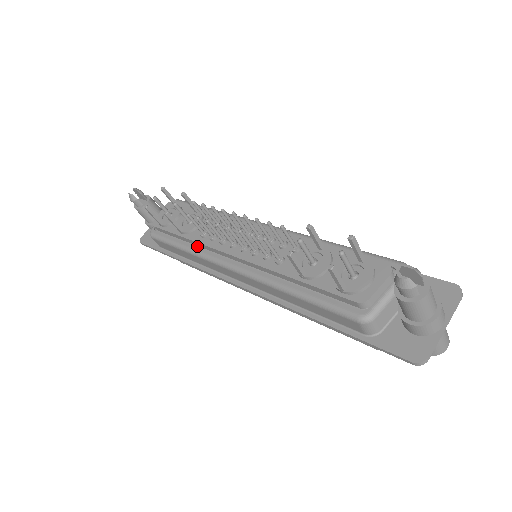
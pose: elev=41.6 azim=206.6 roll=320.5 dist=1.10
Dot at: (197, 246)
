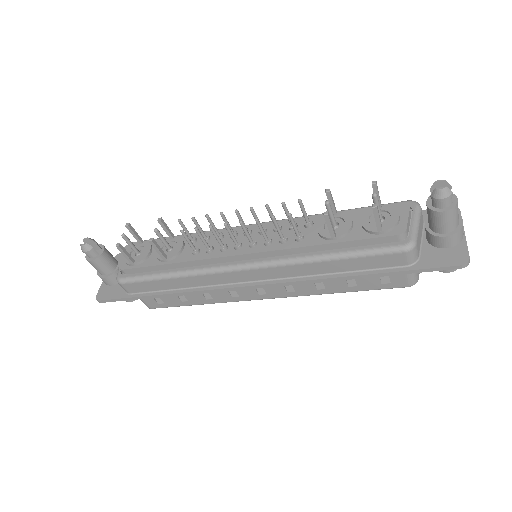
Dot at: (190, 267)
